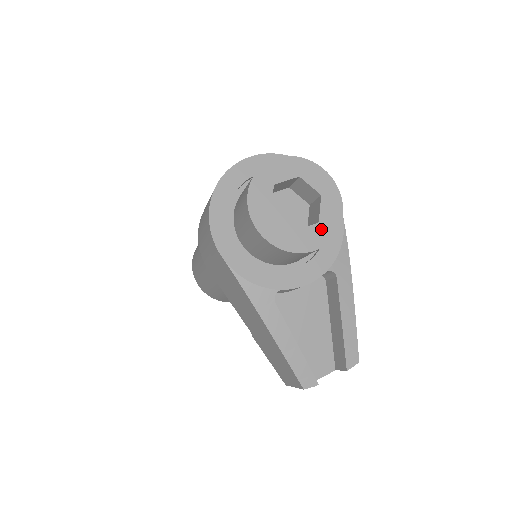
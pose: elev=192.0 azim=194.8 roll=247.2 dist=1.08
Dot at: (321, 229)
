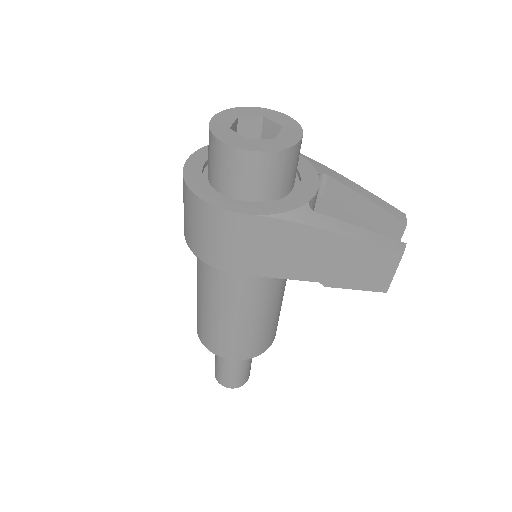
Dot at: (289, 128)
